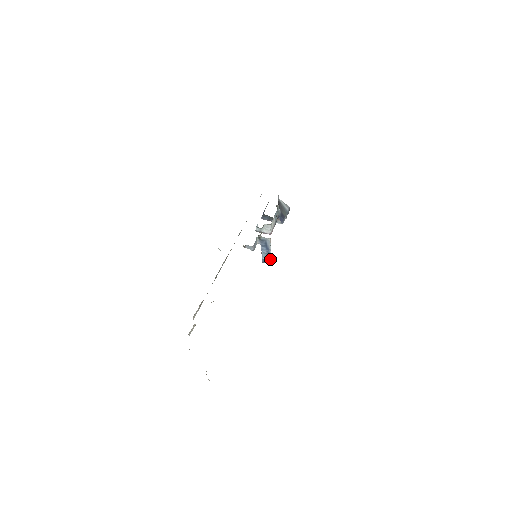
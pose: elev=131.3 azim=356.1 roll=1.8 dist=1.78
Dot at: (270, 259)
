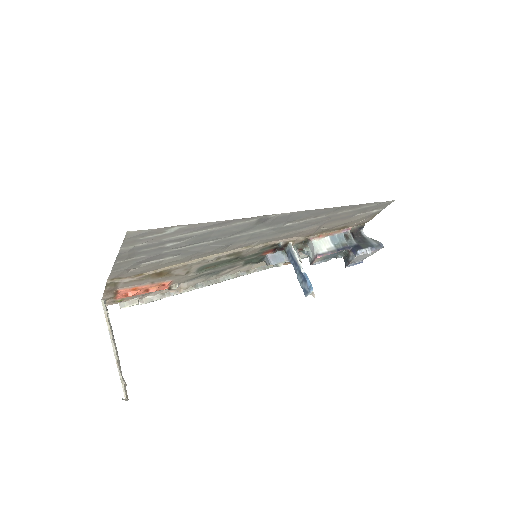
Dot at: (306, 283)
